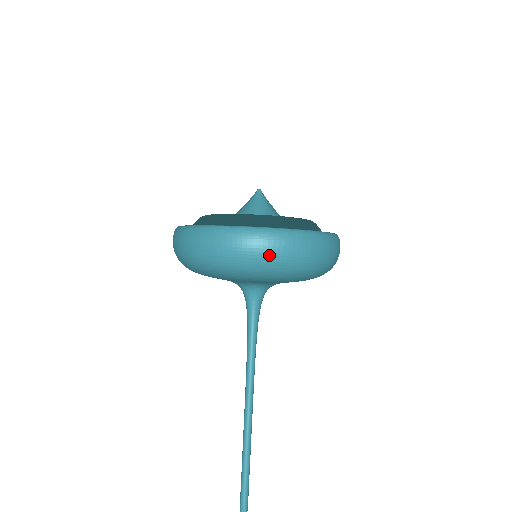
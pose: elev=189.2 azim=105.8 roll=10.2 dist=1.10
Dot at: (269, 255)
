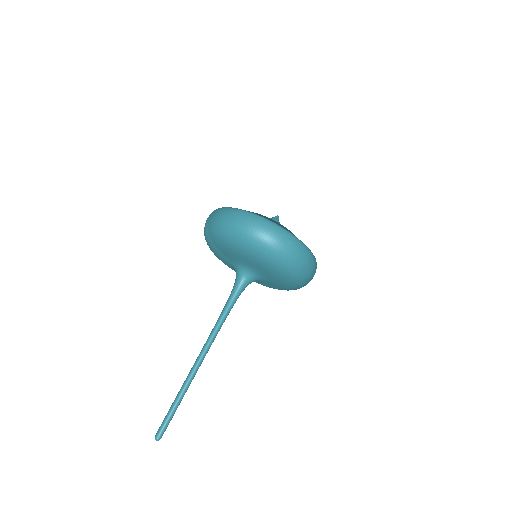
Dot at: (278, 245)
